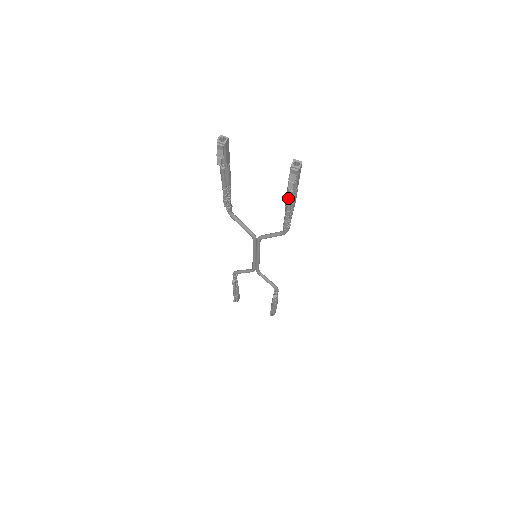
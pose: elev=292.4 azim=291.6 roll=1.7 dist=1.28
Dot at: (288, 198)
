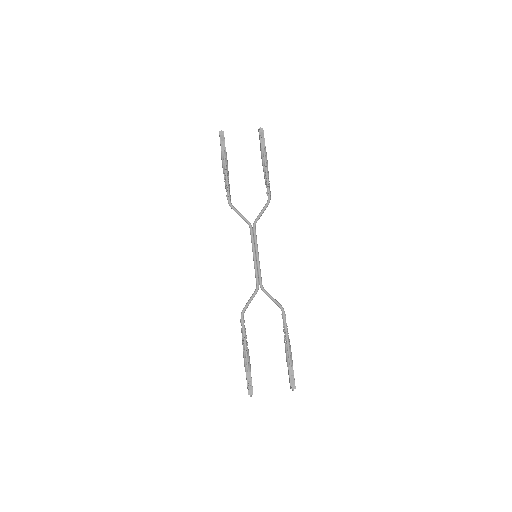
Dot at: (263, 154)
